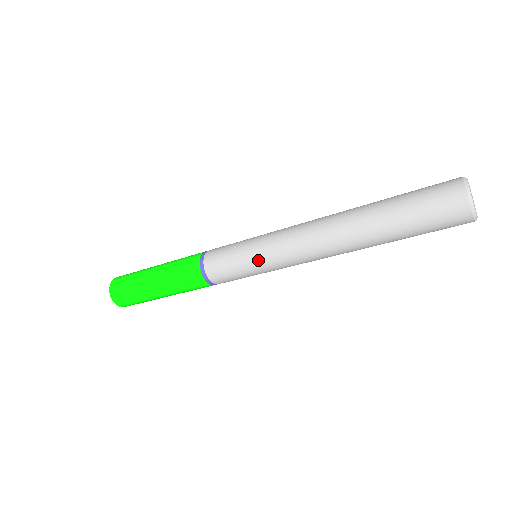
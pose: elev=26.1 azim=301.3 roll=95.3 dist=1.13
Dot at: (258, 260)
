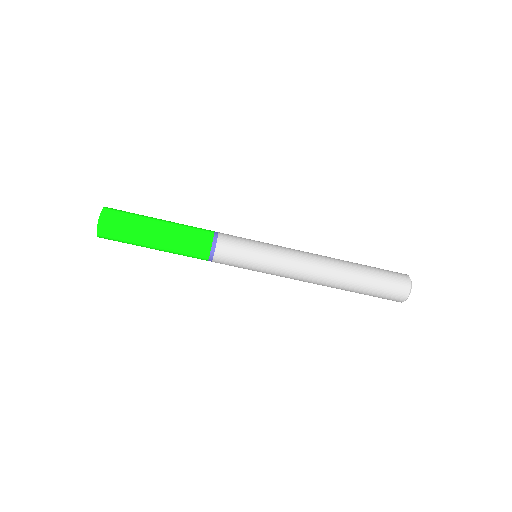
Dot at: (268, 251)
